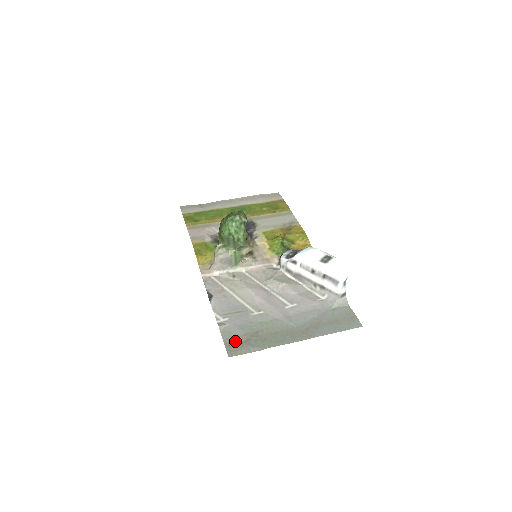
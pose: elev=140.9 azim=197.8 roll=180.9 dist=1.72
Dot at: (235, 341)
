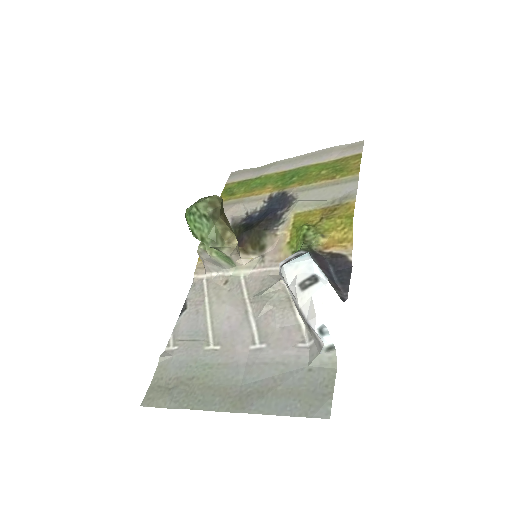
Dot at: (162, 384)
